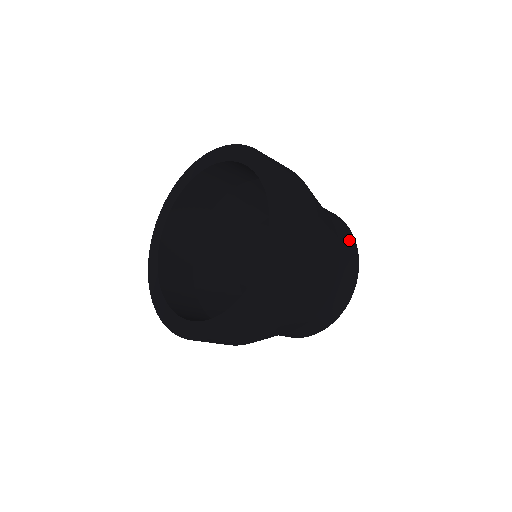
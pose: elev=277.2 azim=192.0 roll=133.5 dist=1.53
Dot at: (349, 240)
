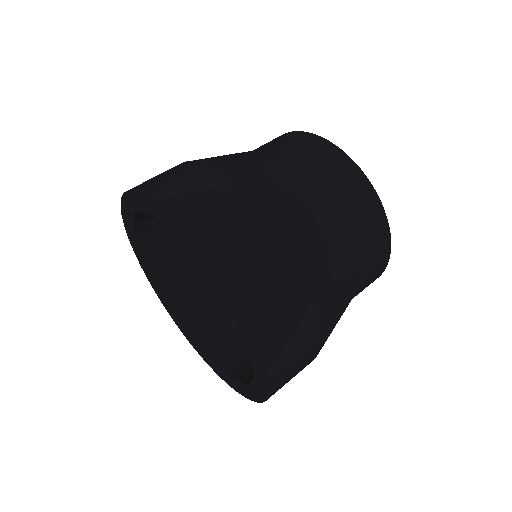
Dot at: (371, 217)
